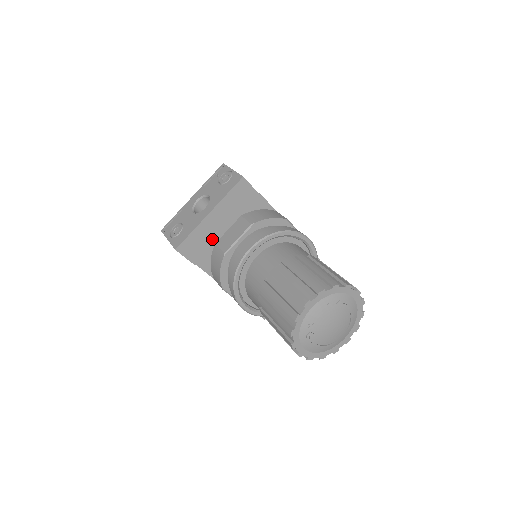
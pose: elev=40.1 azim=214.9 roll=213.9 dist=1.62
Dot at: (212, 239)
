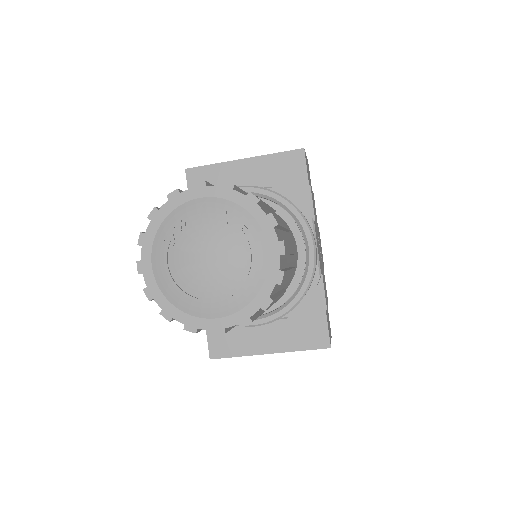
Dot at: occluded
